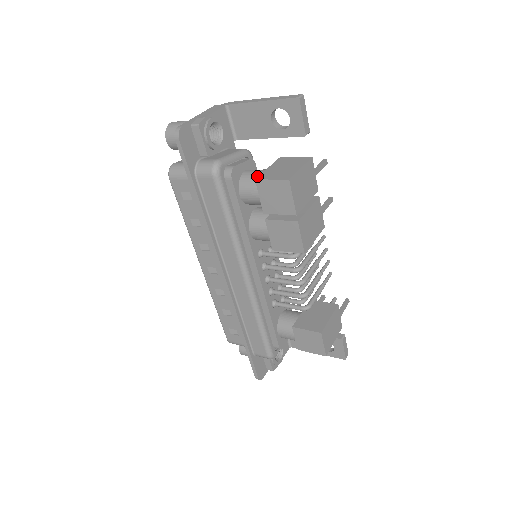
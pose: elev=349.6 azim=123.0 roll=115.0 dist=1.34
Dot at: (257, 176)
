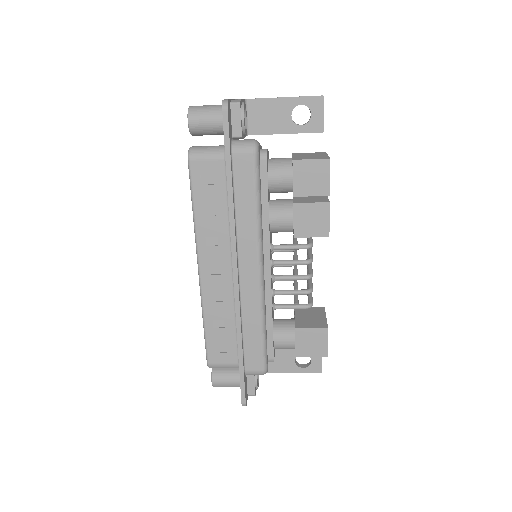
Dot at: (287, 161)
